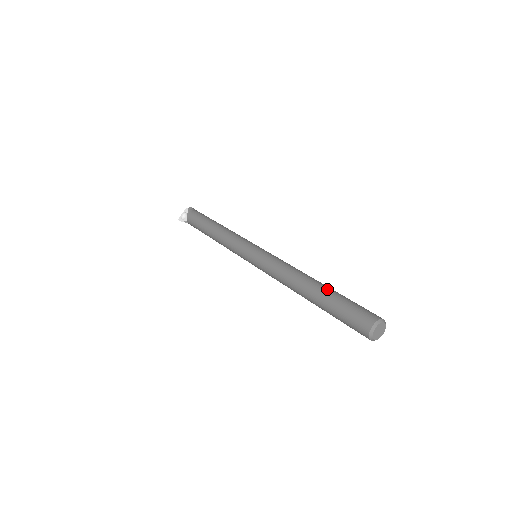
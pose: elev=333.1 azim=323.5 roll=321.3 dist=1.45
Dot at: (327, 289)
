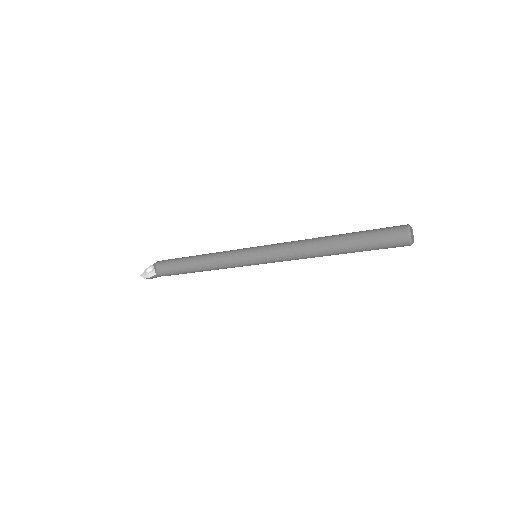
Dot at: (349, 233)
